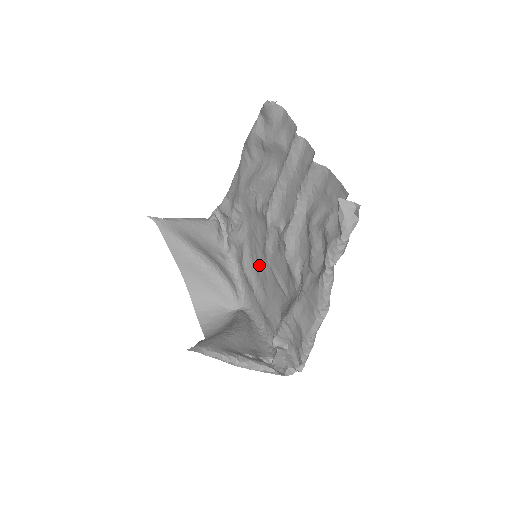
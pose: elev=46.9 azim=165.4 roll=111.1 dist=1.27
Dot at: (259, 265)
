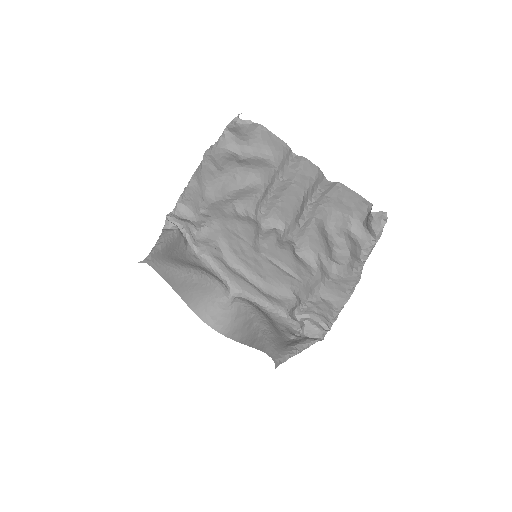
Dot at: (248, 258)
